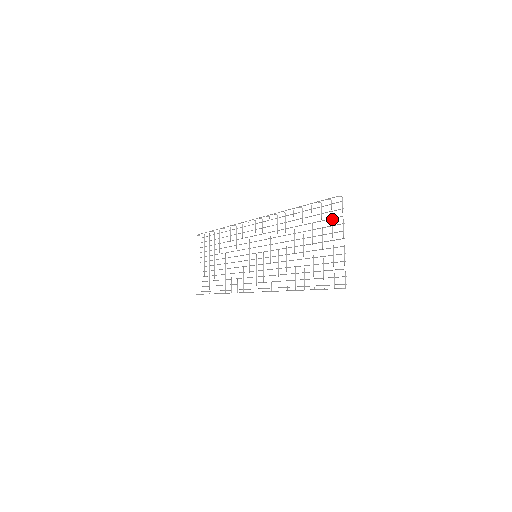
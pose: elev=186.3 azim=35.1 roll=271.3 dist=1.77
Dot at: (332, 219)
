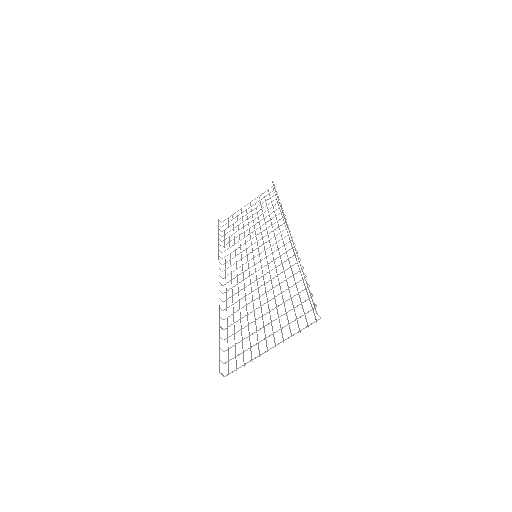
Dot at: occluded
